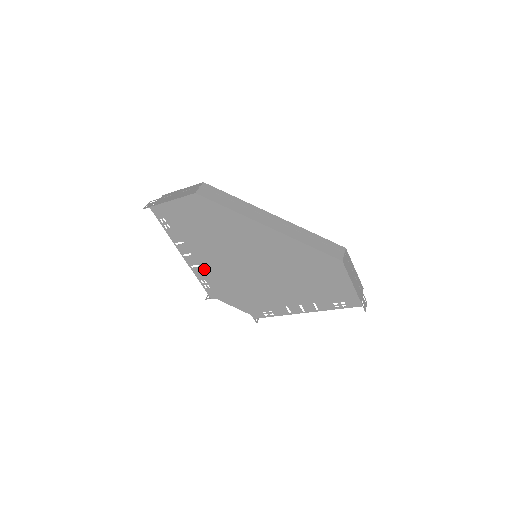
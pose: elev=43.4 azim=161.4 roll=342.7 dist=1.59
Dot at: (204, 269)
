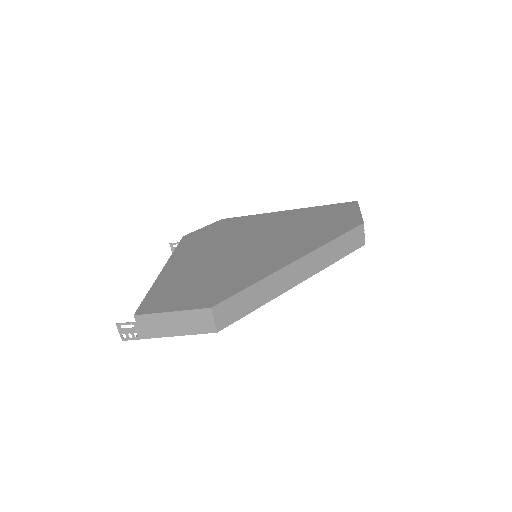
Dot at: occluded
